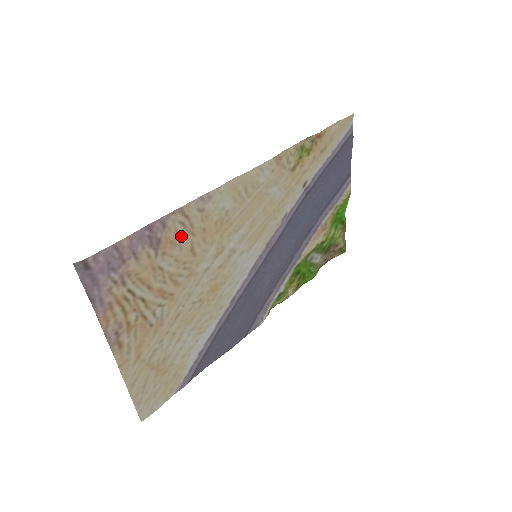
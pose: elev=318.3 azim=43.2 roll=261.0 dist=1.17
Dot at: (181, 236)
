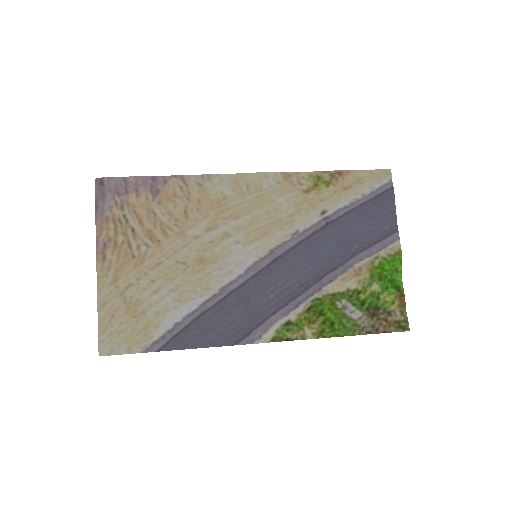
Dot at: (178, 196)
